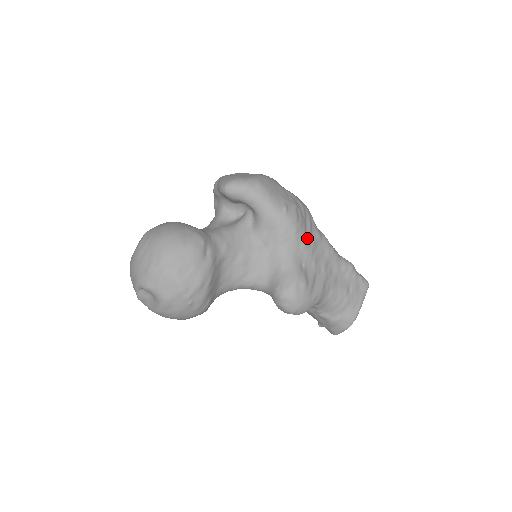
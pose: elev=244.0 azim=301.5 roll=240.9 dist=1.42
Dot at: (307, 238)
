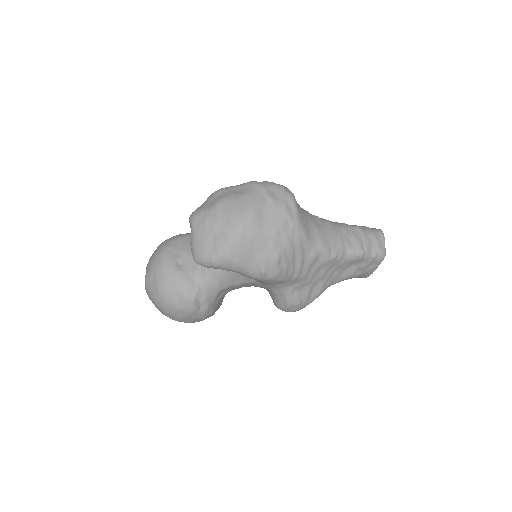
Dot at: (297, 274)
